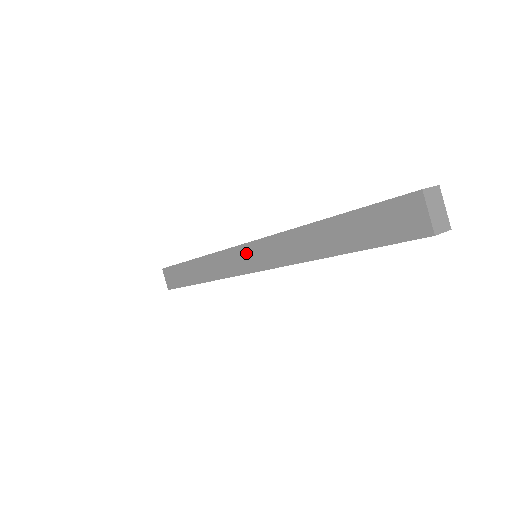
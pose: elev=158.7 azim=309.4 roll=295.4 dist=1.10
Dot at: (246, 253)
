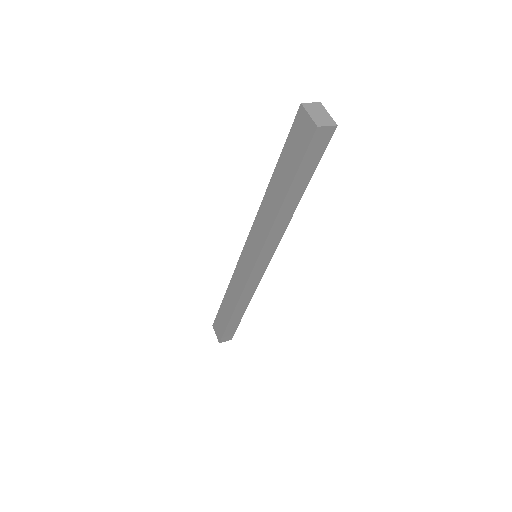
Dot at: (246, 254)
